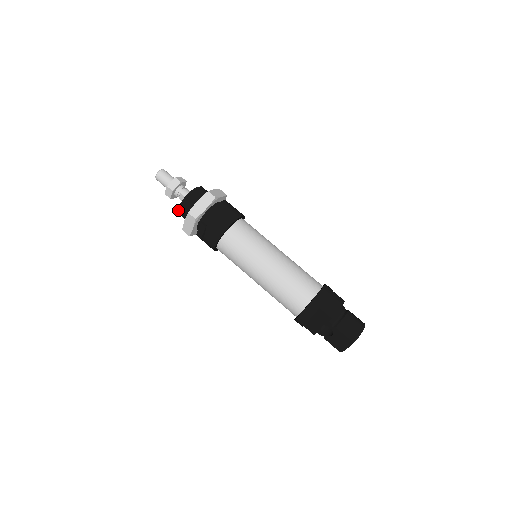
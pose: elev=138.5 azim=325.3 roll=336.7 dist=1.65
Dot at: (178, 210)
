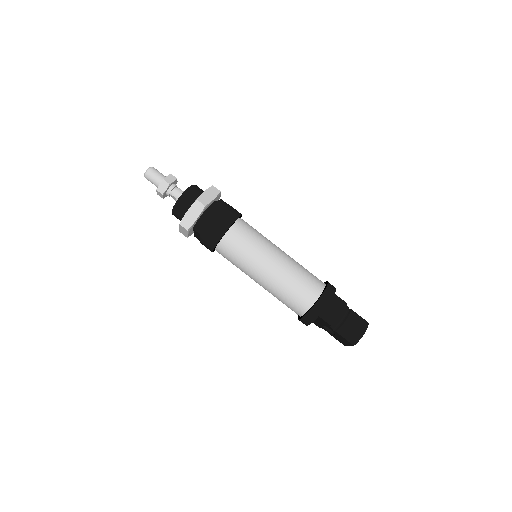
Dot at: (172, 214)
